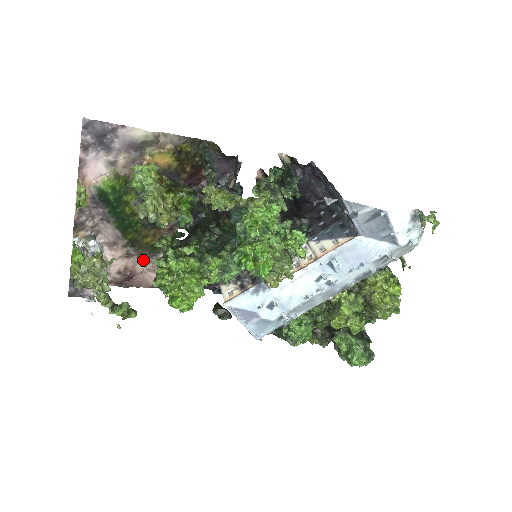
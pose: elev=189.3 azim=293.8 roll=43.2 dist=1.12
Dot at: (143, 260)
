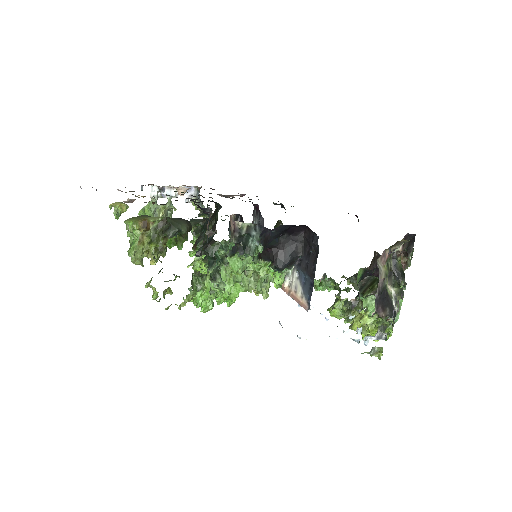
Dot at: occluded
